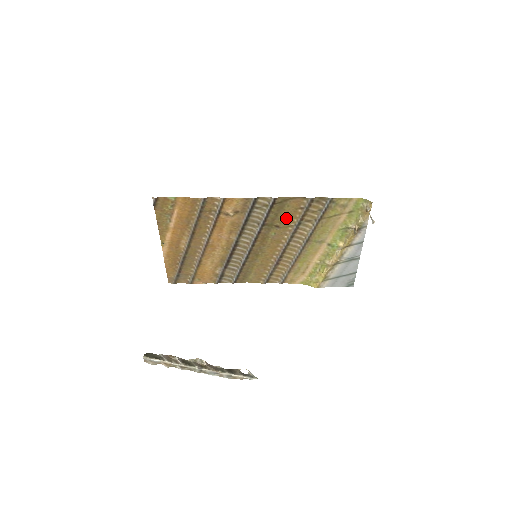
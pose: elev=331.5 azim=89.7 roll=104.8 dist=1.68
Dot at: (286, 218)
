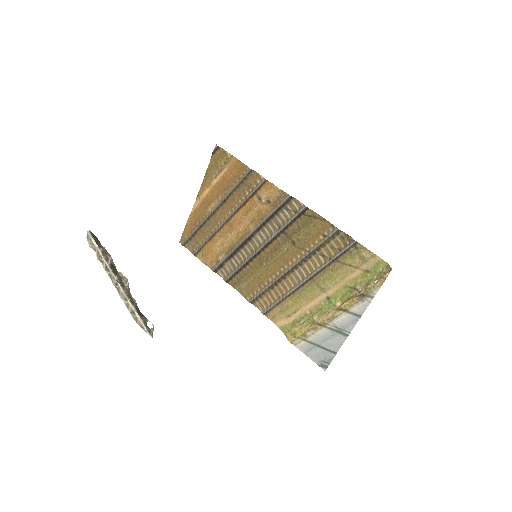
Dot at: (306, 238)
